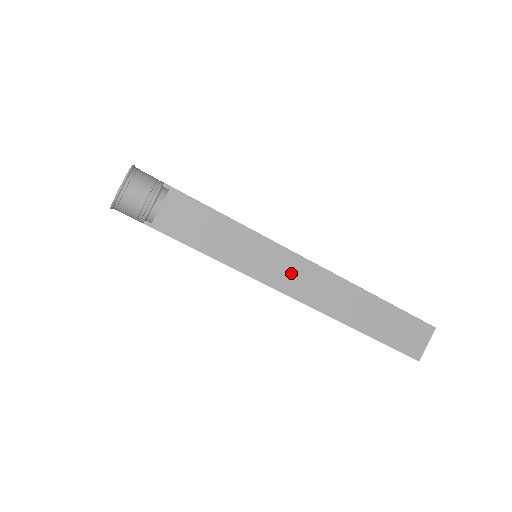
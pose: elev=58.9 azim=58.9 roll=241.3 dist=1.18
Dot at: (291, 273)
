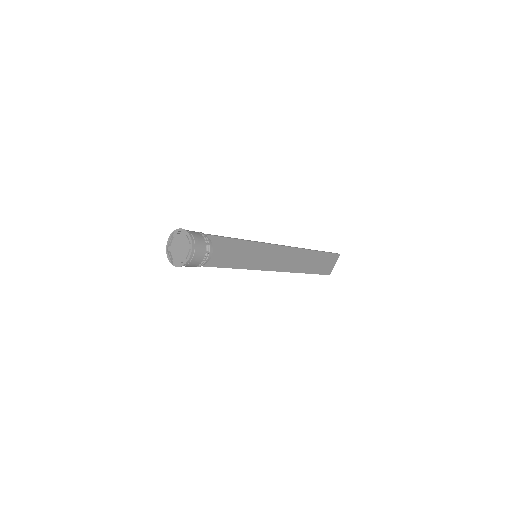
Dot at: (274, 258)
